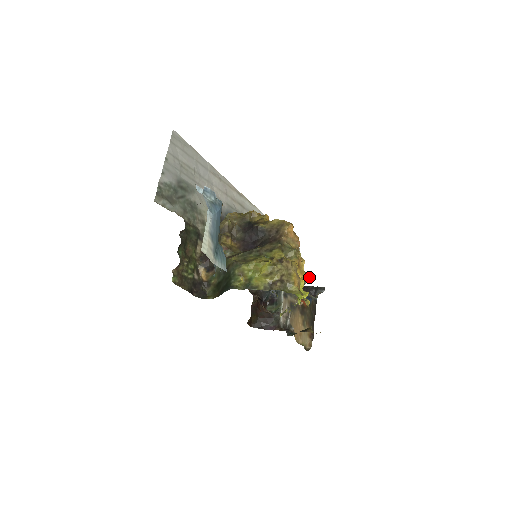
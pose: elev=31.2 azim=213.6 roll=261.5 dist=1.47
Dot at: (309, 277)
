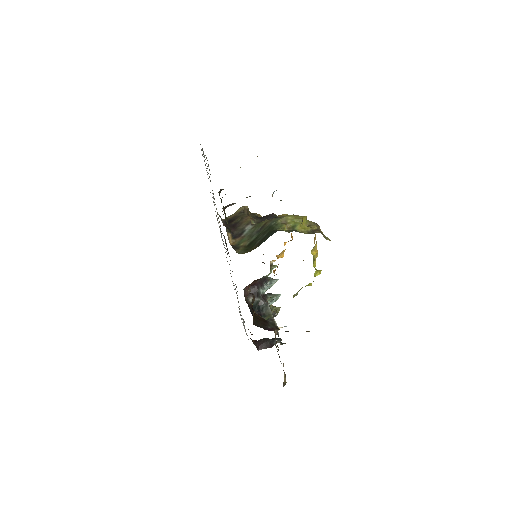
Dot at: (279, 310)
